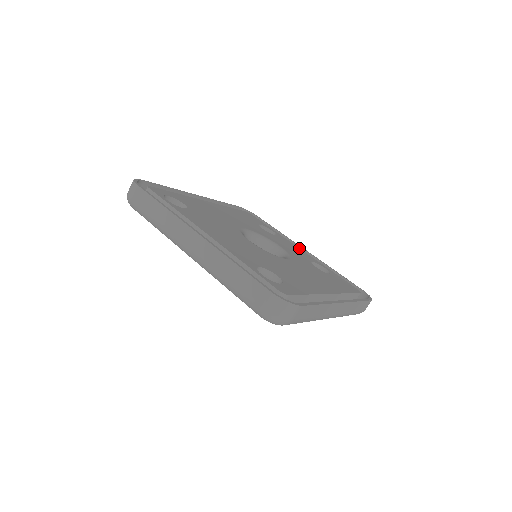
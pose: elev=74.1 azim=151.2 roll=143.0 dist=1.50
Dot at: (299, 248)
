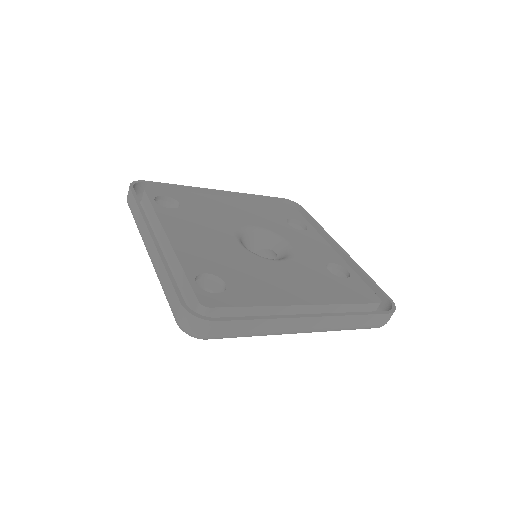
Dot at: (329, 245)
